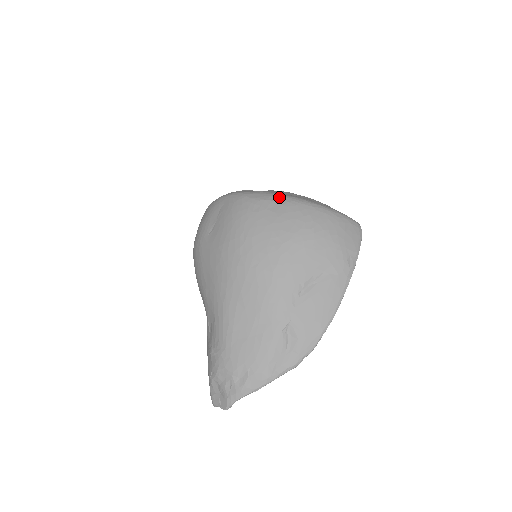
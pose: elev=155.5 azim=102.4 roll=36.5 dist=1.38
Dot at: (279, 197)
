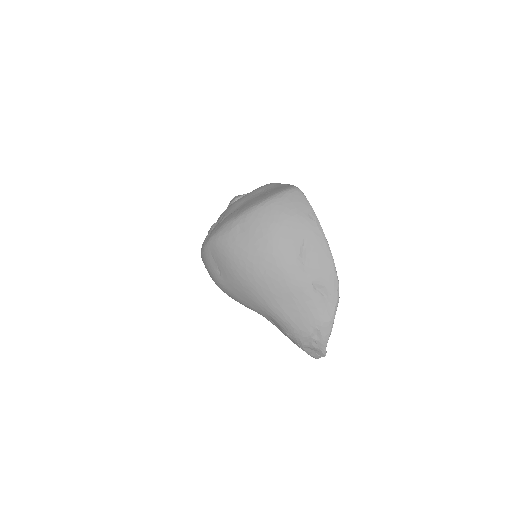
Dot at: (237, 219)
